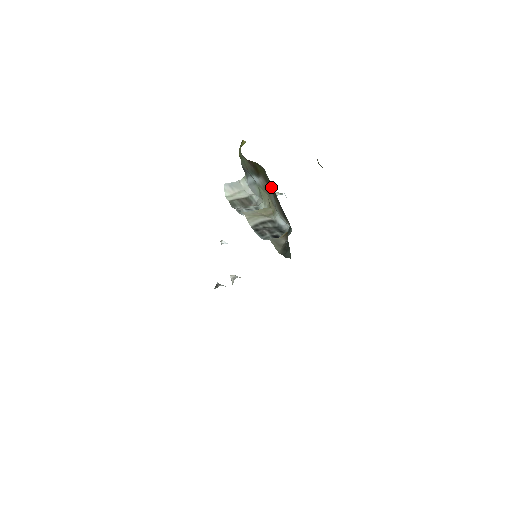
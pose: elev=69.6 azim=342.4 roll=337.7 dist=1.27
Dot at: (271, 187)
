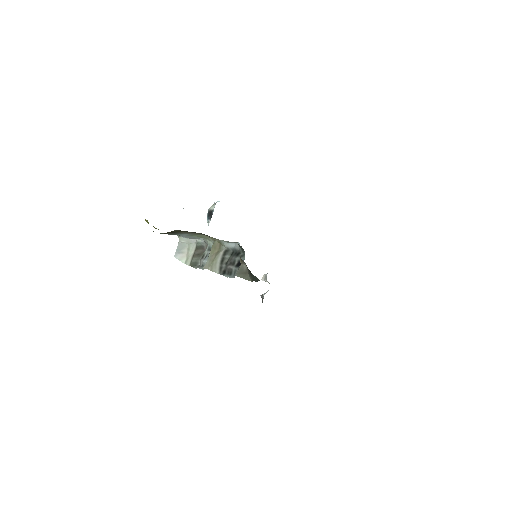
Dot at: occluded
